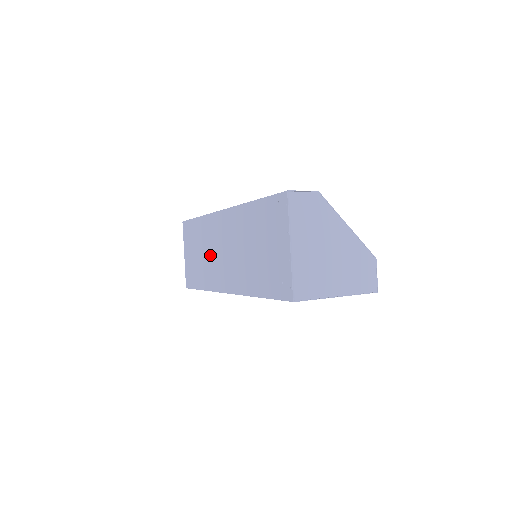
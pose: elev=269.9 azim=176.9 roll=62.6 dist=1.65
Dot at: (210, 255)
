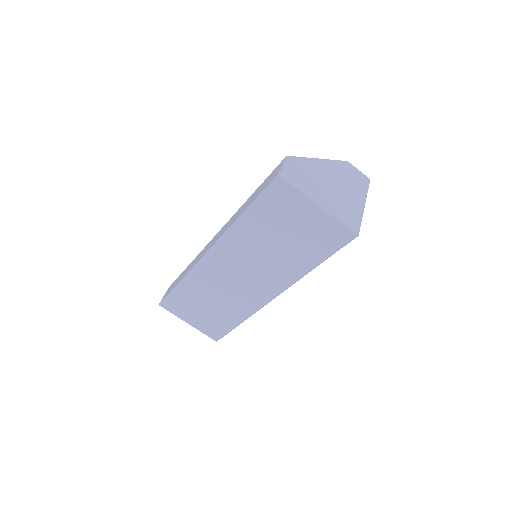
Dot at: (225, 294)
